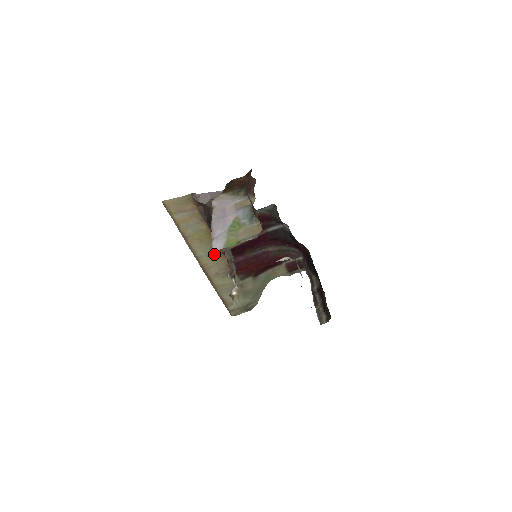
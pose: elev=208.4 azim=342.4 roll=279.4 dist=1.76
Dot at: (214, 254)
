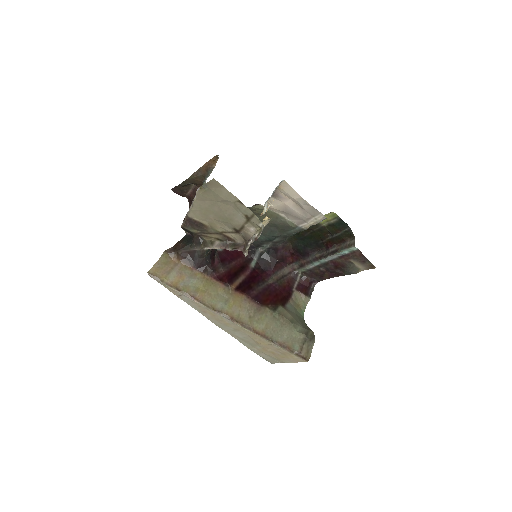
Dot at: (229, 298)
